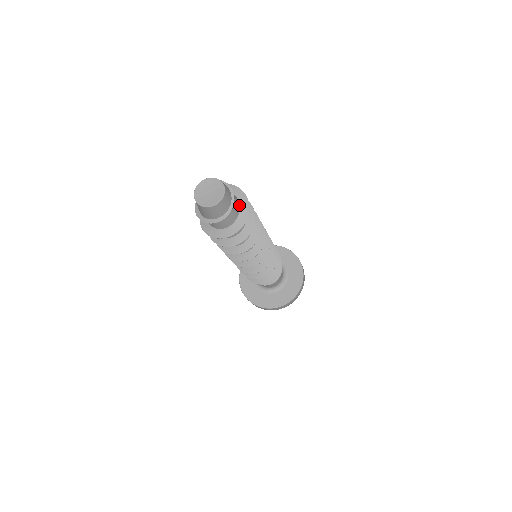
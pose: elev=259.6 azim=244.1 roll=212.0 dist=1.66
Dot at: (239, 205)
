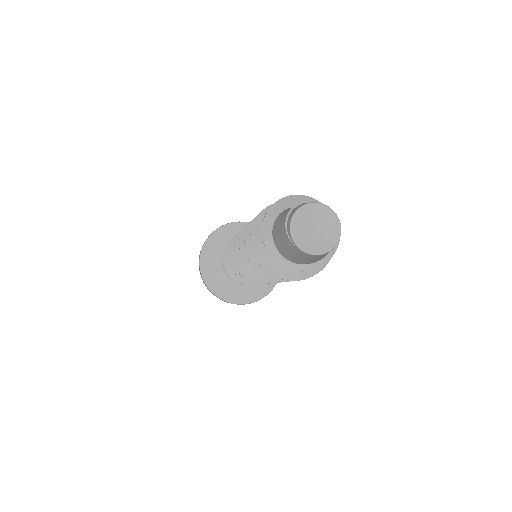
Dot at: occluded
